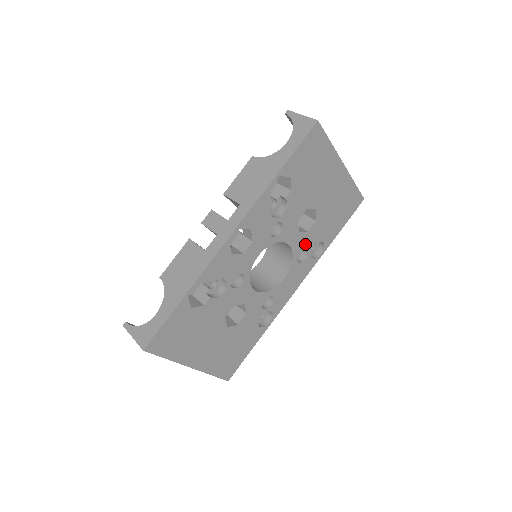
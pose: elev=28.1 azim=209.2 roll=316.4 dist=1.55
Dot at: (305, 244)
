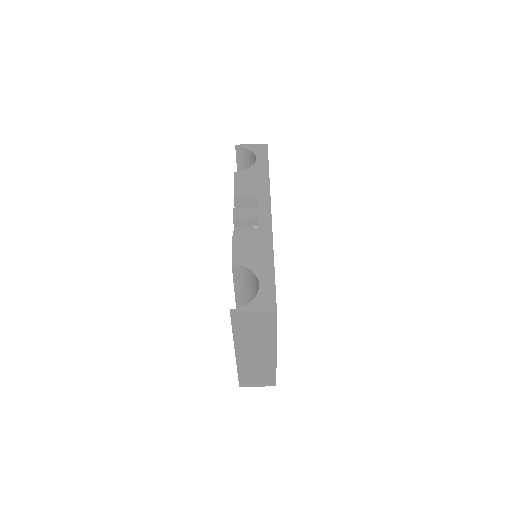
Dot at: occluded
